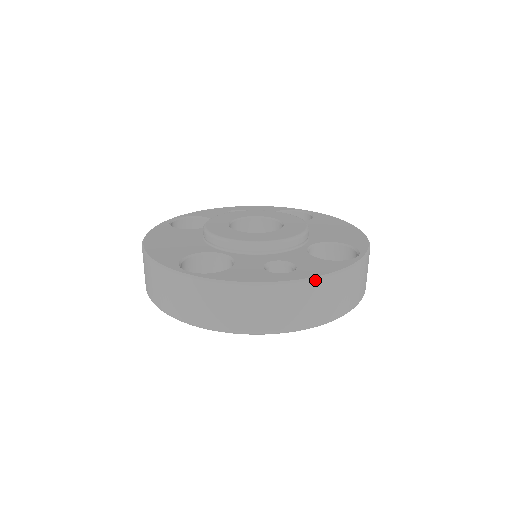
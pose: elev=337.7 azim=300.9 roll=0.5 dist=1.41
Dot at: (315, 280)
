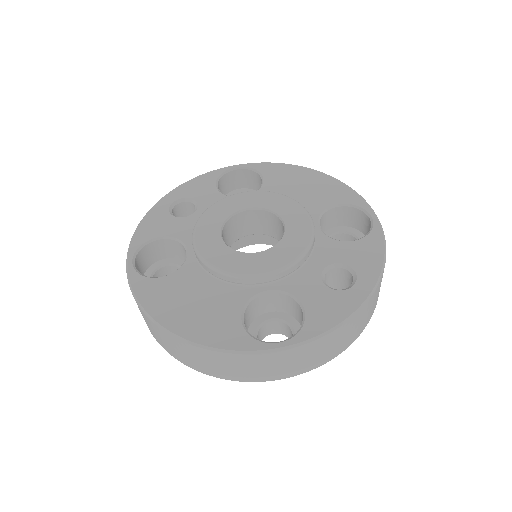
Dot at: (382, 274)
